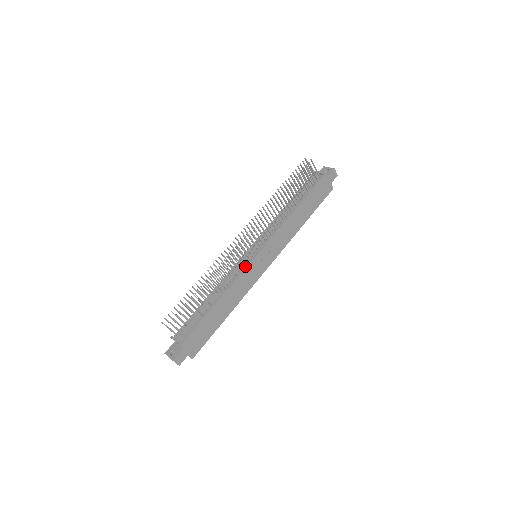
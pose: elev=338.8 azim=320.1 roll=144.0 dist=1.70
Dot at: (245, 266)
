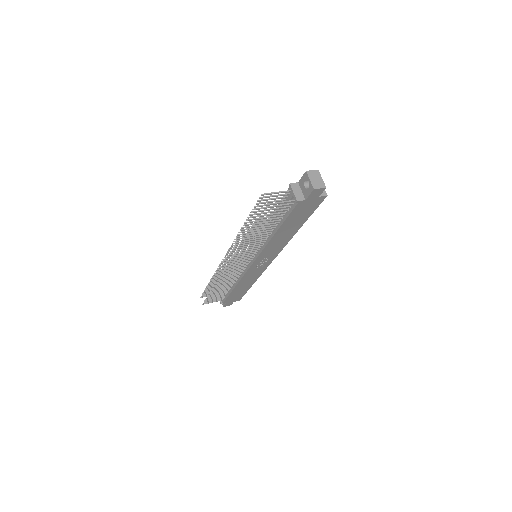
Dot at: (245, 270)
